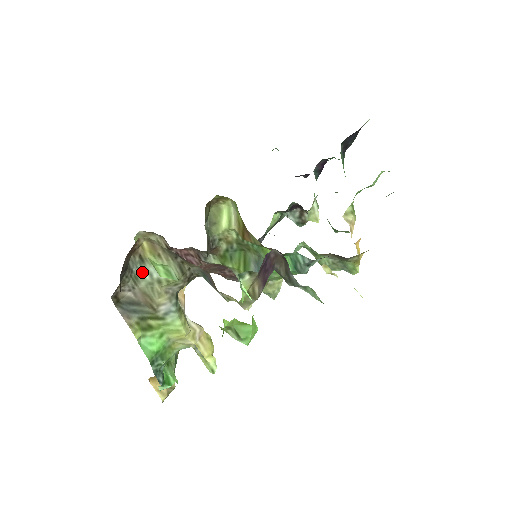
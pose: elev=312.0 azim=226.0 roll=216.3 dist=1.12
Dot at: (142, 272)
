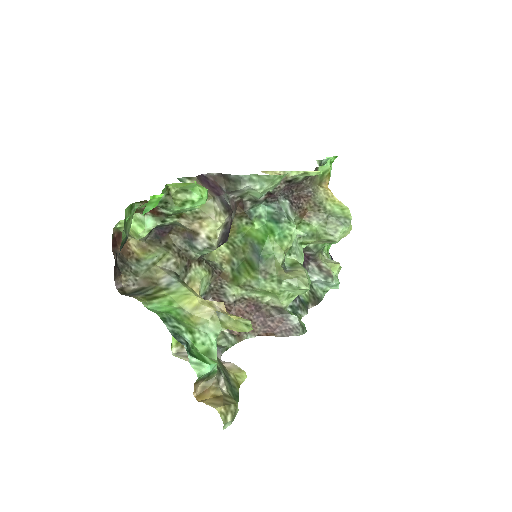
Dot at: (140, 267)
